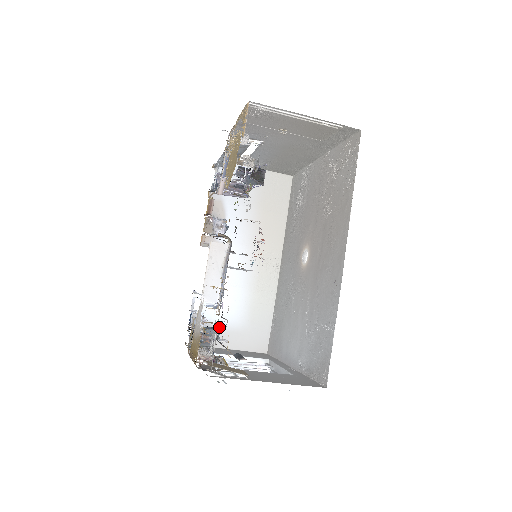
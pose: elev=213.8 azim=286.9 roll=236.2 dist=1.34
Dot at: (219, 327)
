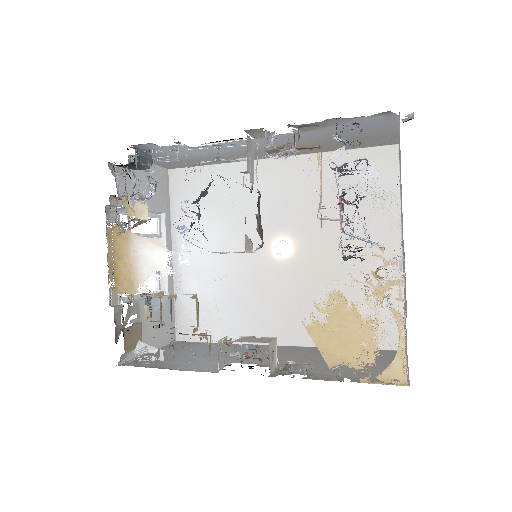
Dot at: (158, 154)
